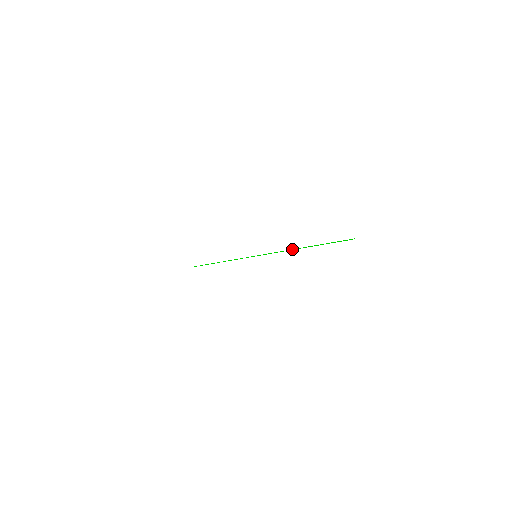
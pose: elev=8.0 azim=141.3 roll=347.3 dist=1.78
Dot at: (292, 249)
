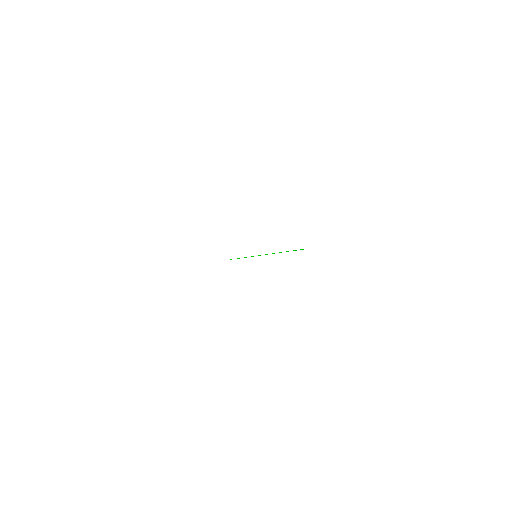
Dot at: (273, 253)
